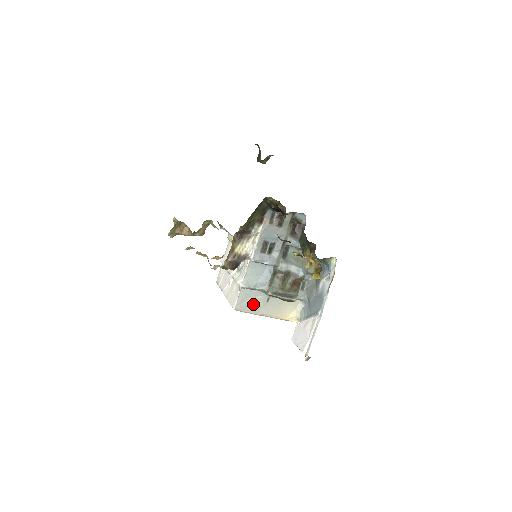
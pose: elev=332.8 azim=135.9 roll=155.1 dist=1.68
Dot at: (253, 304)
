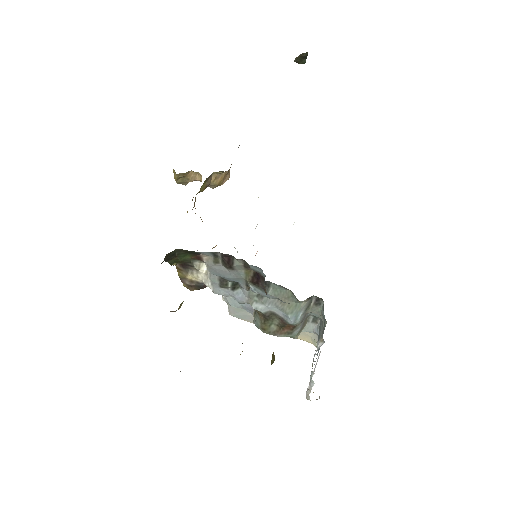
Dot at: (250, 317)
